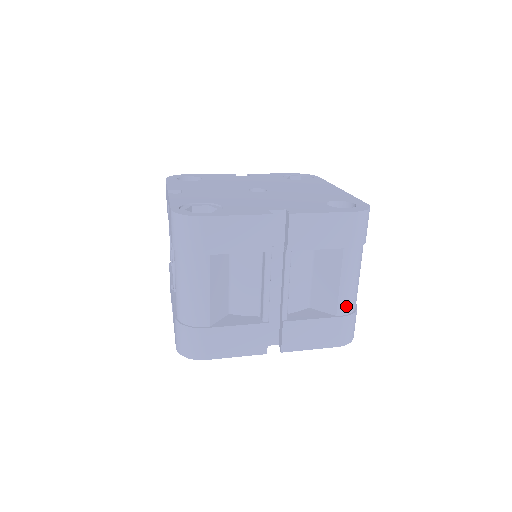
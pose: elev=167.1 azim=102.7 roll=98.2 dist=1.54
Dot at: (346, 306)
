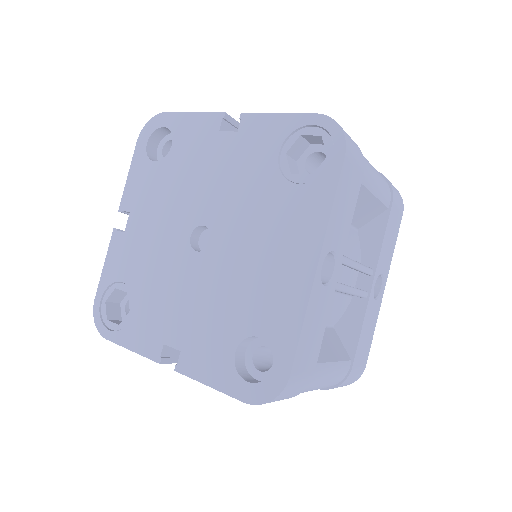
Dot at: occluded
